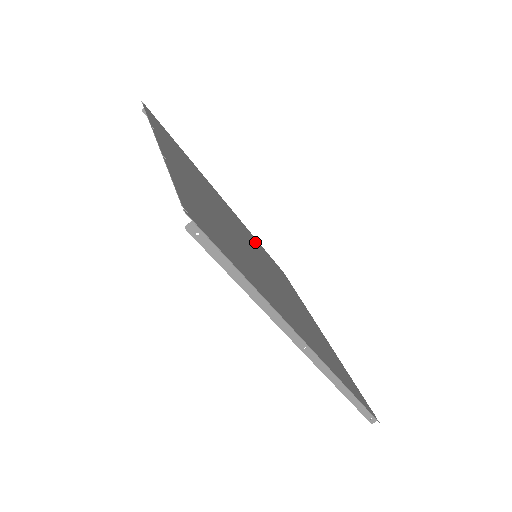
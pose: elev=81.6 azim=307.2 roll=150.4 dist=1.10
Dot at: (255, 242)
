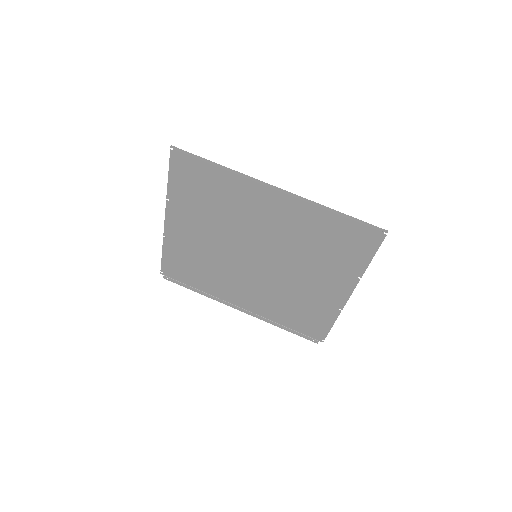
Dot at: (272, 305)
